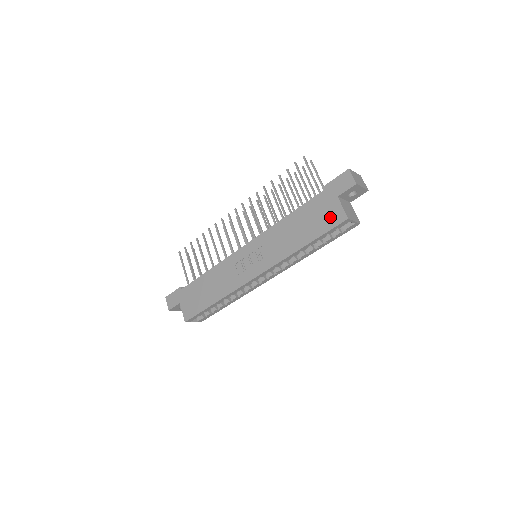
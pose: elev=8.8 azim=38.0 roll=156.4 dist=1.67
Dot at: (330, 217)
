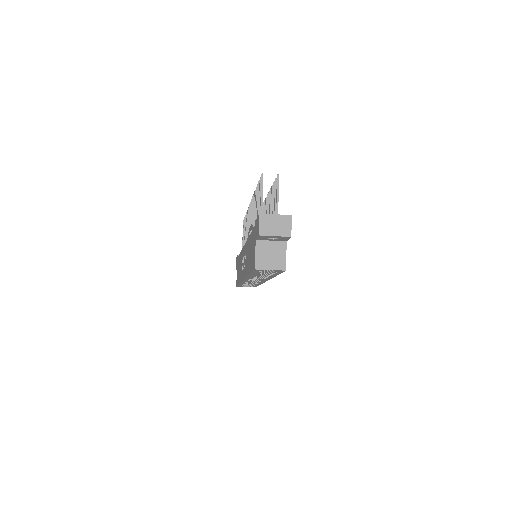
Dot at: (253, 258)
